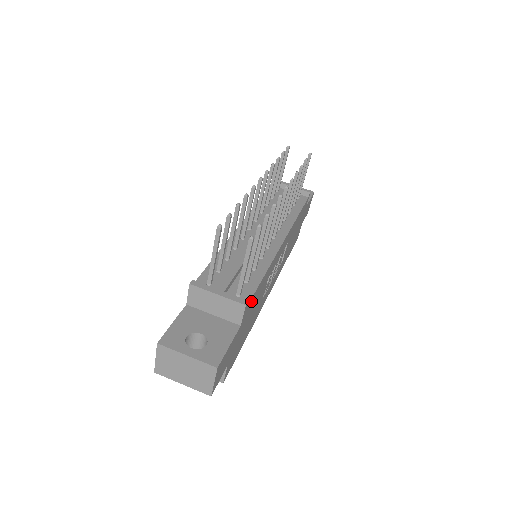
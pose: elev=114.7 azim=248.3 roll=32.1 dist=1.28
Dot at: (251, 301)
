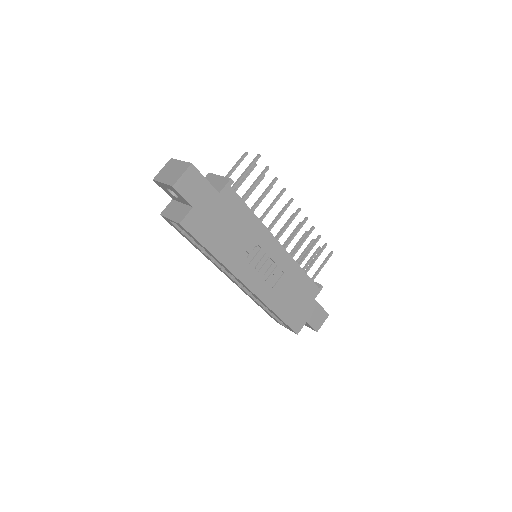
Dot at: (235, 198)
